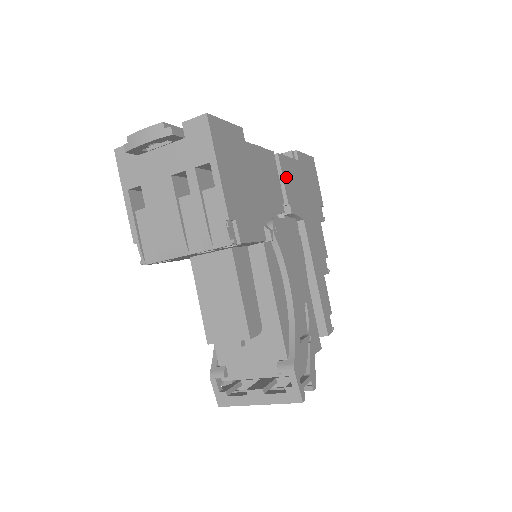
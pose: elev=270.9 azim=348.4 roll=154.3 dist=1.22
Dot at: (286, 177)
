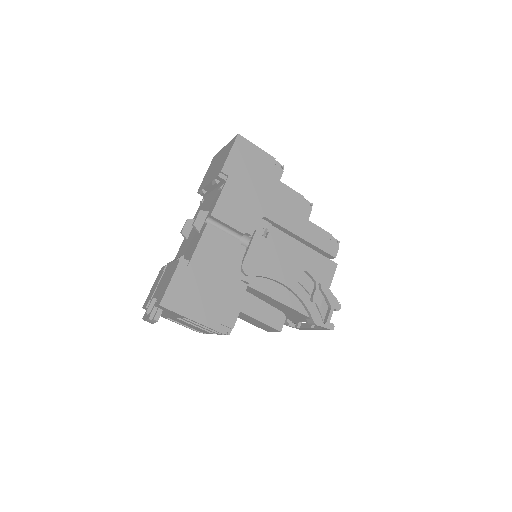
Dot at: (229, 218)
